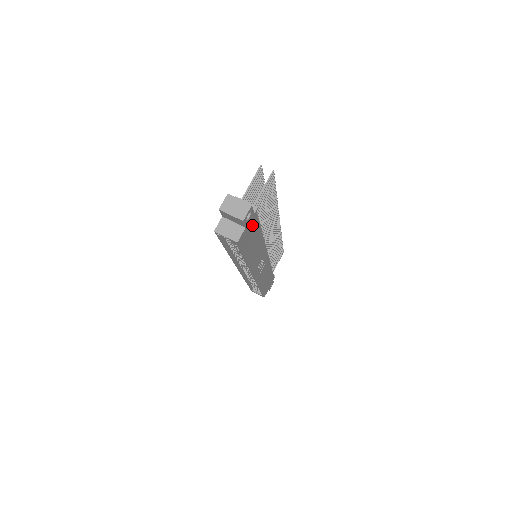
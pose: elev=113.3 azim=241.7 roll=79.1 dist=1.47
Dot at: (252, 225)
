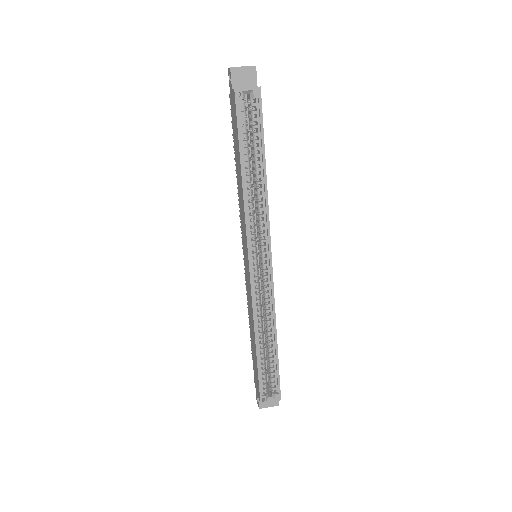
Dot at: occluded
